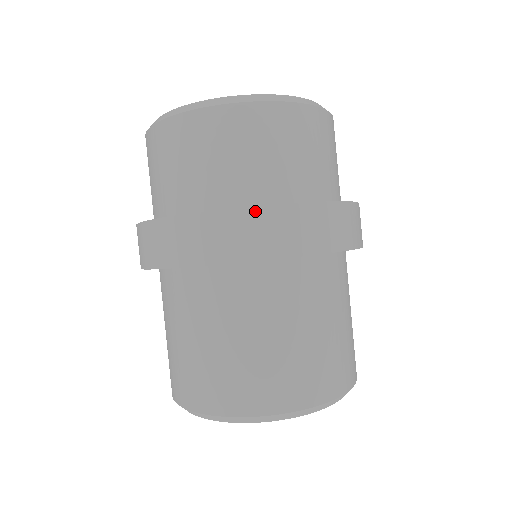
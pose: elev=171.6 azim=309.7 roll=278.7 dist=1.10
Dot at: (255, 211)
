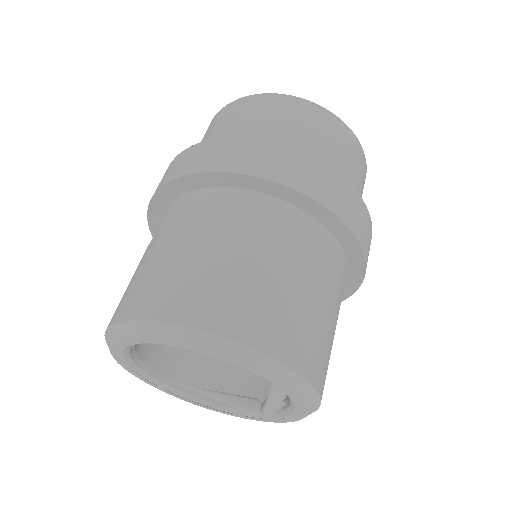
Dot at: (295, 152)
